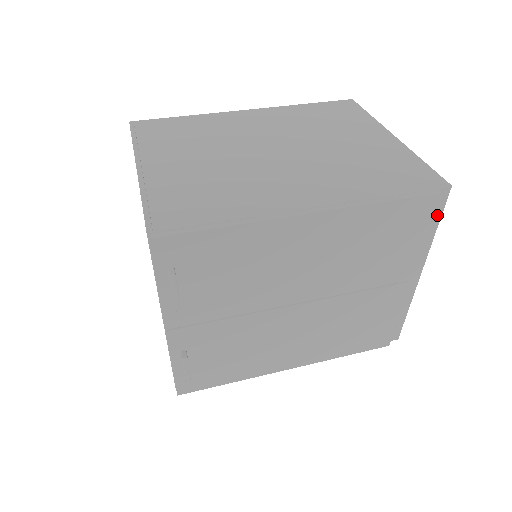
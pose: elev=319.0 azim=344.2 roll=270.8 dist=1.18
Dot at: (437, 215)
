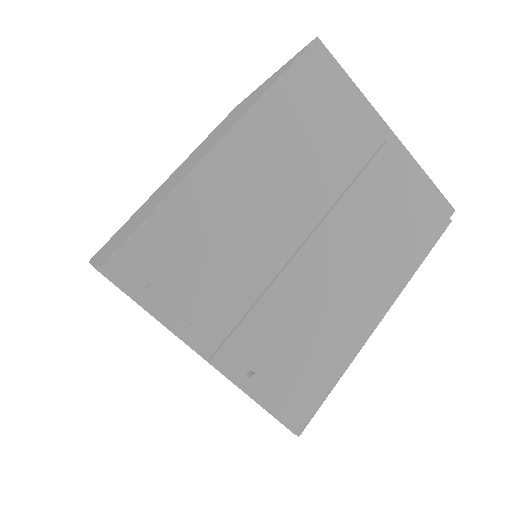
Dot at: (336, 69)
